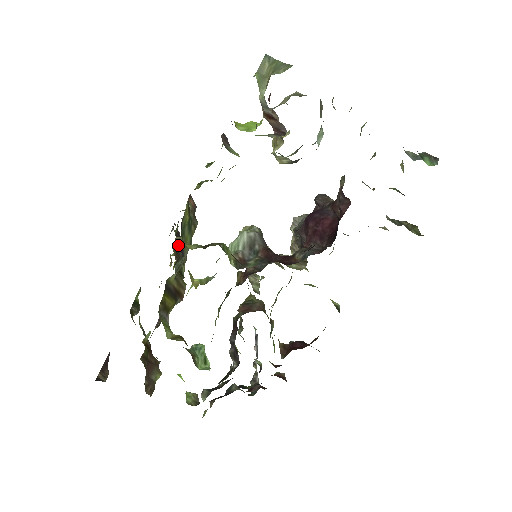
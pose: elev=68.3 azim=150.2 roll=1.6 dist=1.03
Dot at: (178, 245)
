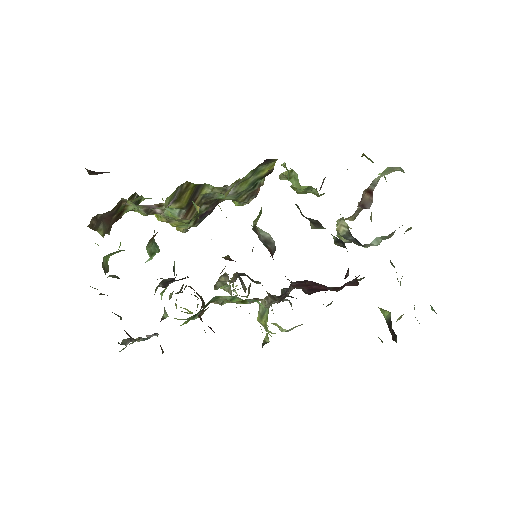
Dot at: (213, 204)
